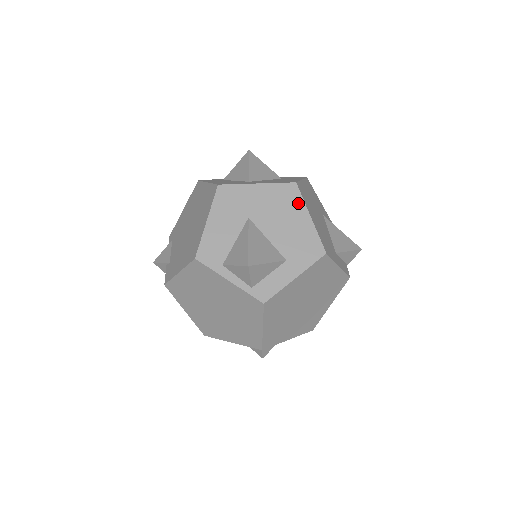
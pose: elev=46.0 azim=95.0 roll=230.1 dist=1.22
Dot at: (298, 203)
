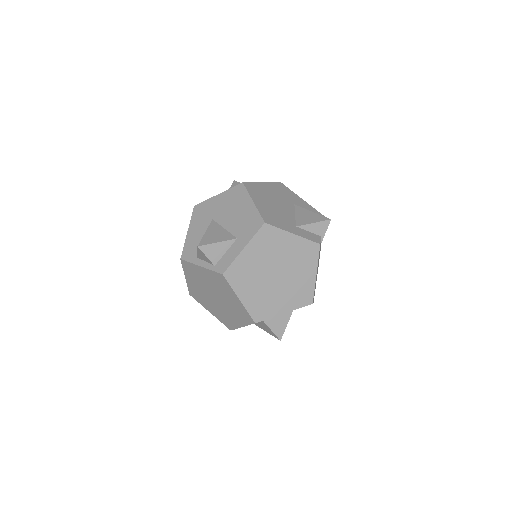
Dot at: (244, 196)
